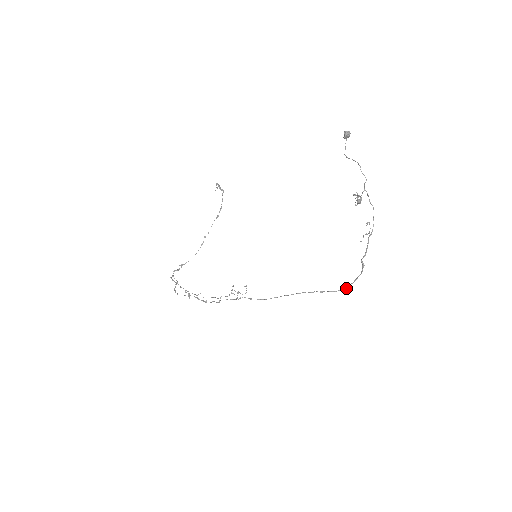
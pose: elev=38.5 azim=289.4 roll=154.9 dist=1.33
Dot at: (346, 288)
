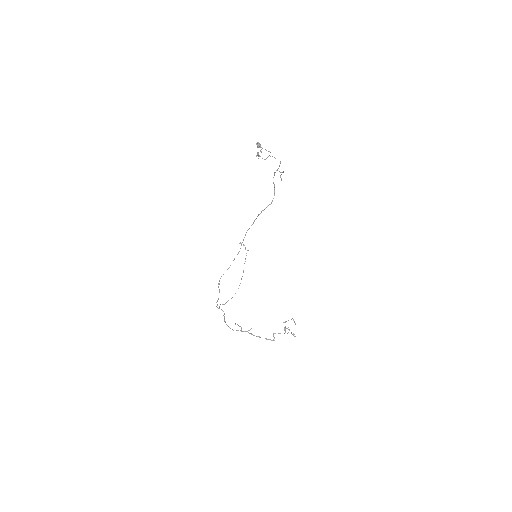
Dot at: (271, 203)
